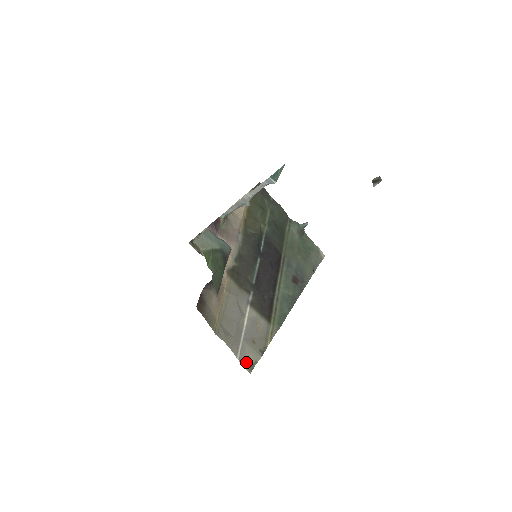
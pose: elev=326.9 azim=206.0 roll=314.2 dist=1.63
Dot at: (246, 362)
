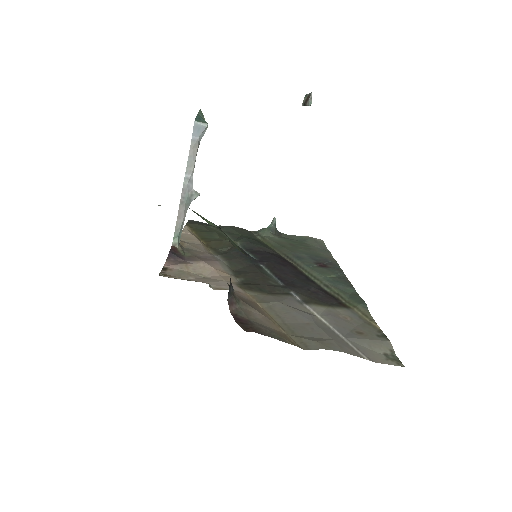
Dot at: (381, 358)
